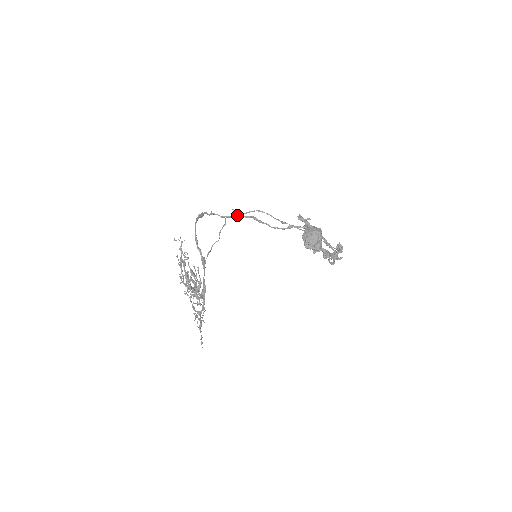
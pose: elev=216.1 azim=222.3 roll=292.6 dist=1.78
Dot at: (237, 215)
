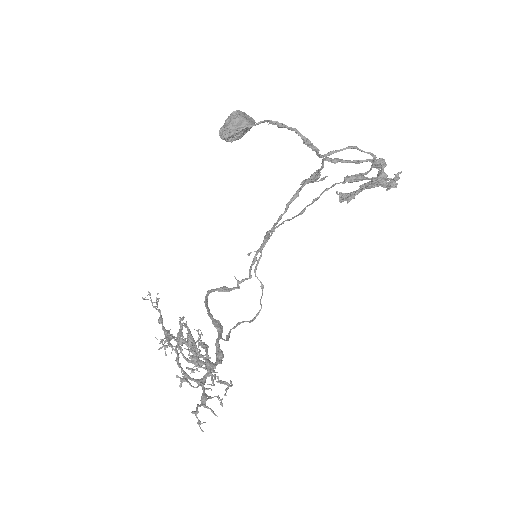
Dot at: (259, 258)
